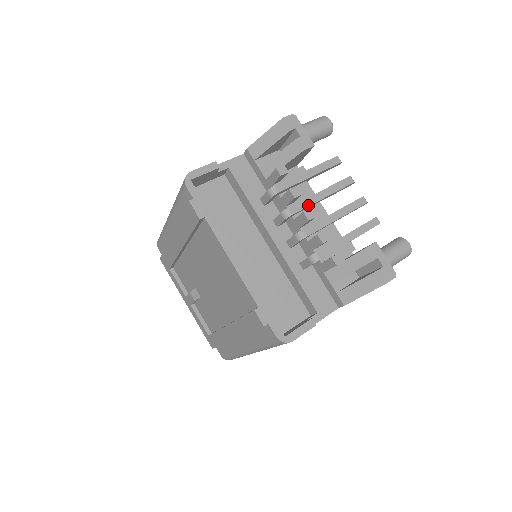
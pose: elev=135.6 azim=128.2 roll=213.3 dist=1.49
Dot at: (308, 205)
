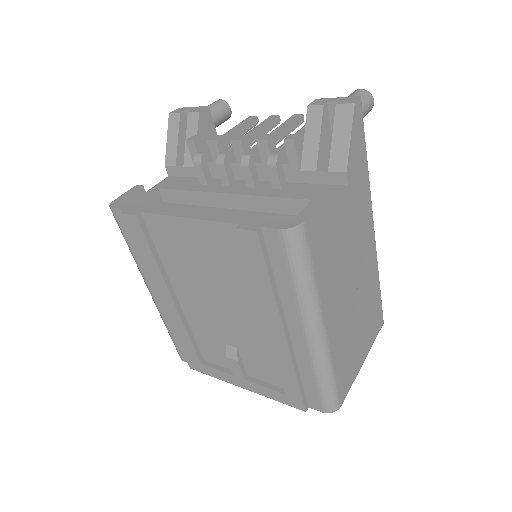
Dot at: occluded
